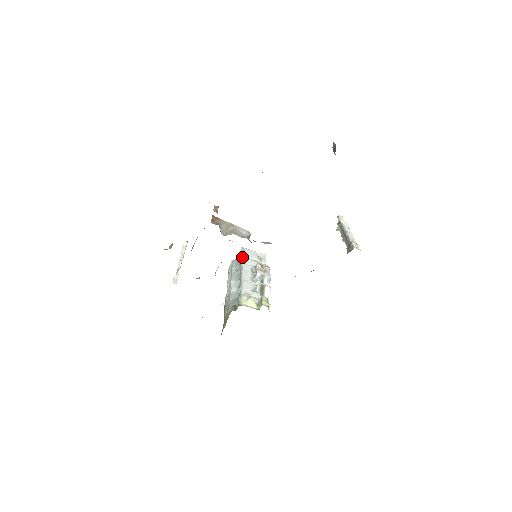
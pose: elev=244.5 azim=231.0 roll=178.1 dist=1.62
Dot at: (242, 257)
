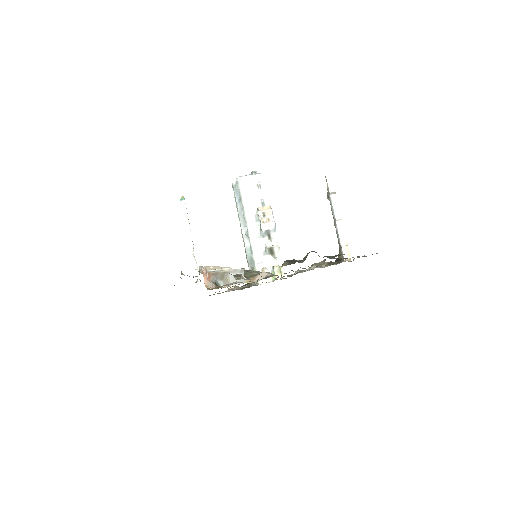
Dot at: (241, 200)
